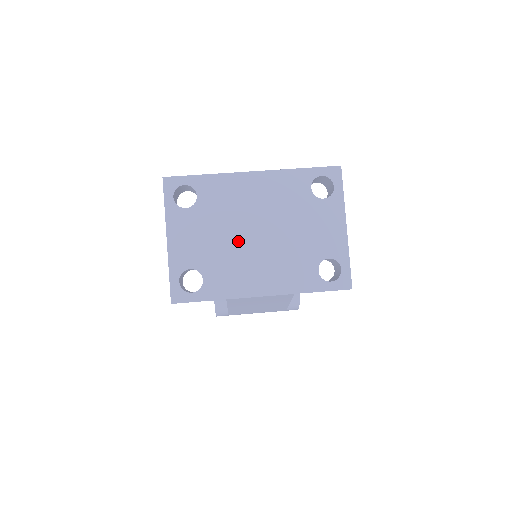
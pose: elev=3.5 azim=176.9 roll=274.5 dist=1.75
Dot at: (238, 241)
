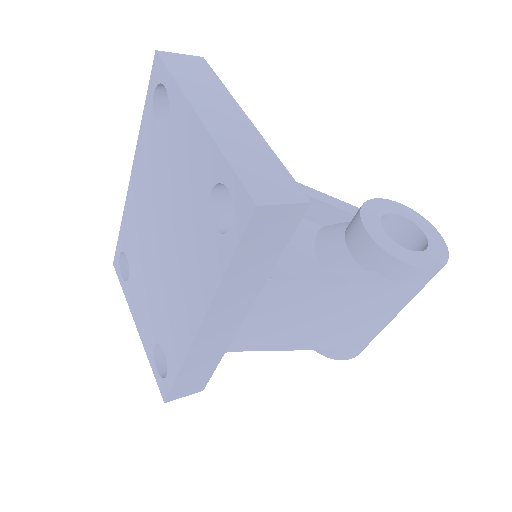
Dot at: (157, 273)
